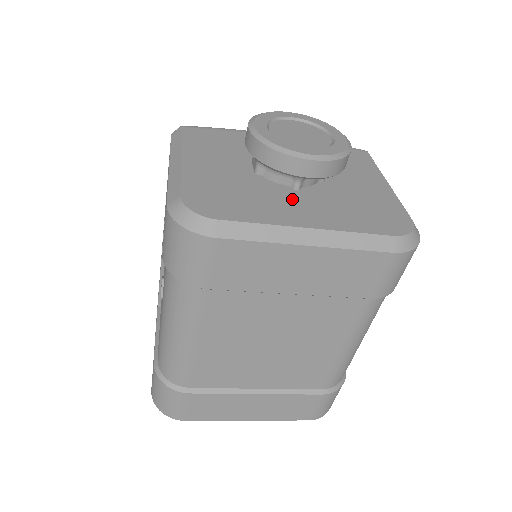
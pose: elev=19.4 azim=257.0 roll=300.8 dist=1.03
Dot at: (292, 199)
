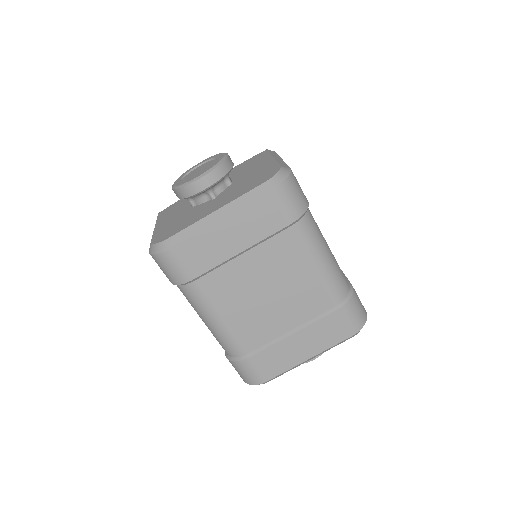
Dot at: (210, 204)
